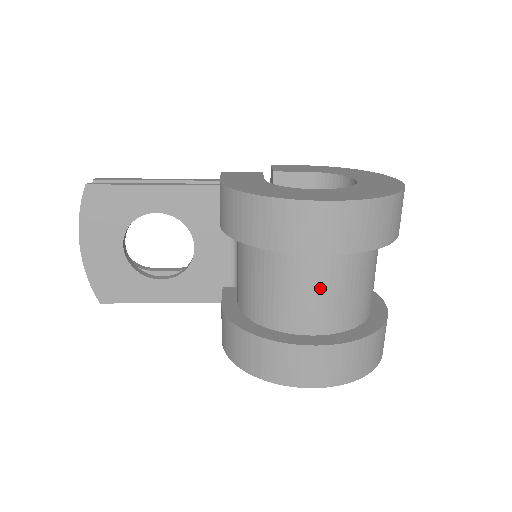
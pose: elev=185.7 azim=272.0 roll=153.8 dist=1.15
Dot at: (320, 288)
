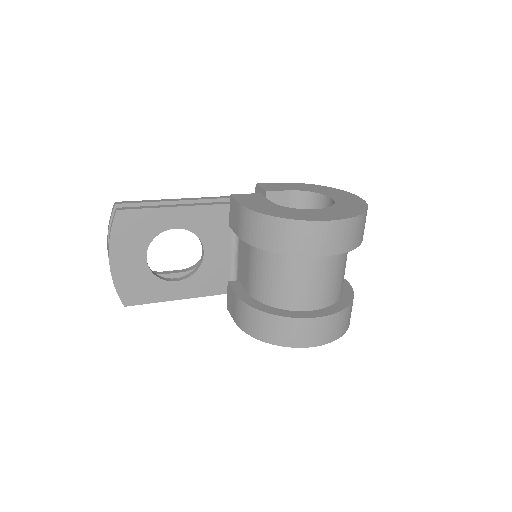
Dot at: (321, 277)
